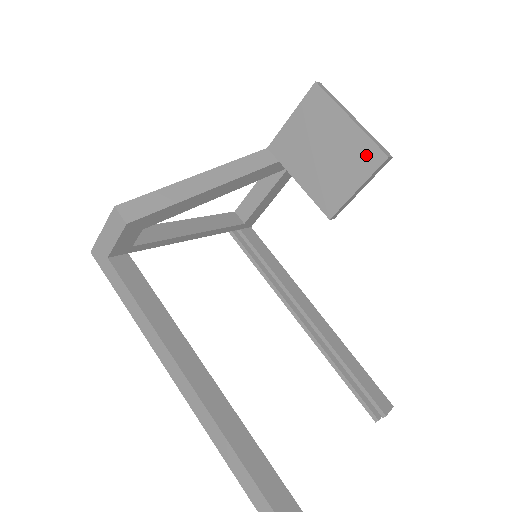
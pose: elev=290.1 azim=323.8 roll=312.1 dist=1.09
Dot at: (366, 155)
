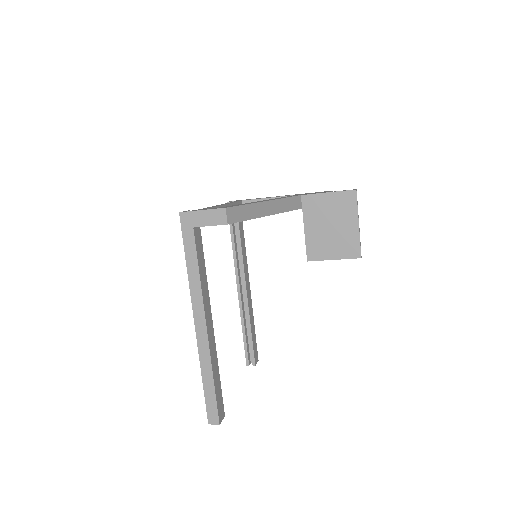
Dot at: (352, 248)
